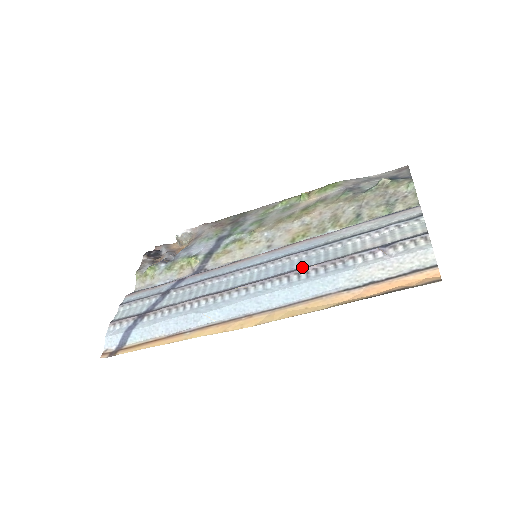
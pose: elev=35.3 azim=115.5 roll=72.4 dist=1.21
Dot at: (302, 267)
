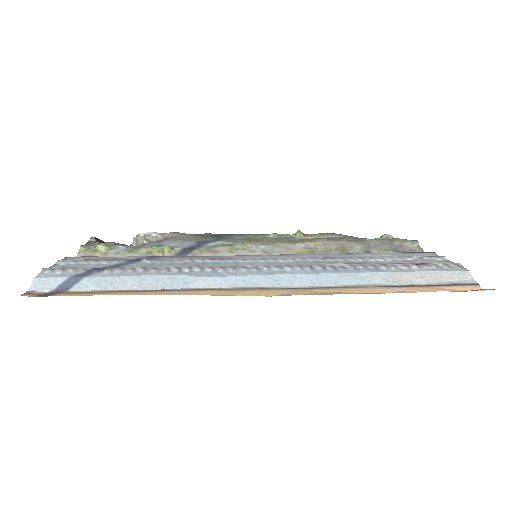
Dot at: (325, 264)
